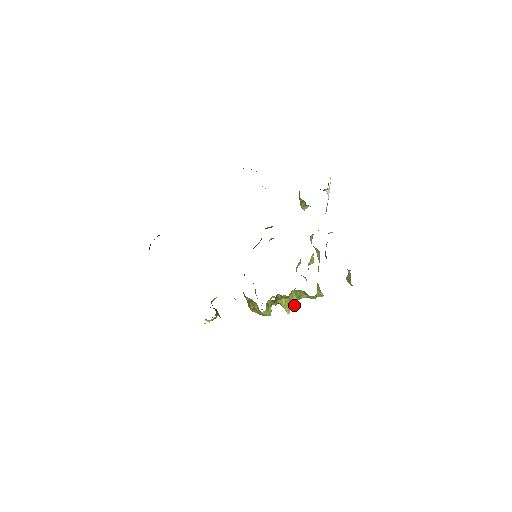
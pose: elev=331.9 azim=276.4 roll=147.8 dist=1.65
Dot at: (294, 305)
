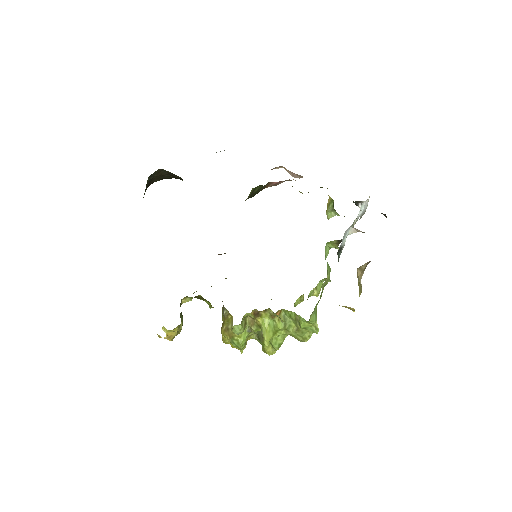
Dot at: (276, 346)
